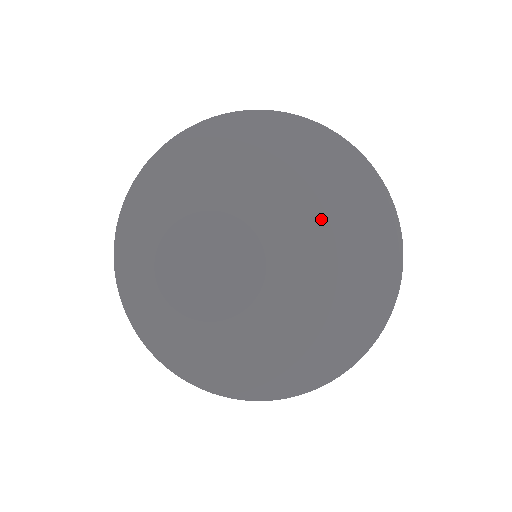
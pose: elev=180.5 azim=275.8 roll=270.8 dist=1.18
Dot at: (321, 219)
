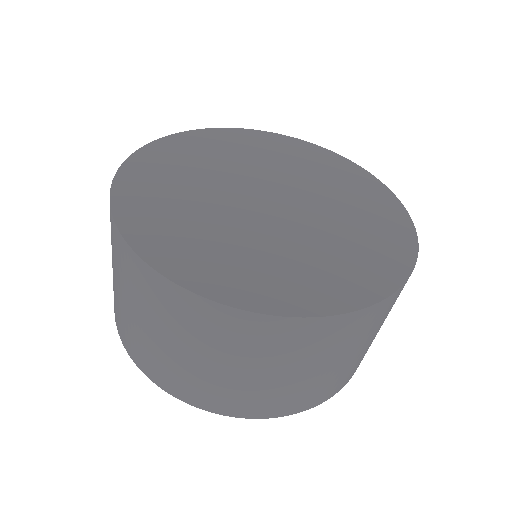
Dot at: (322, 186)
